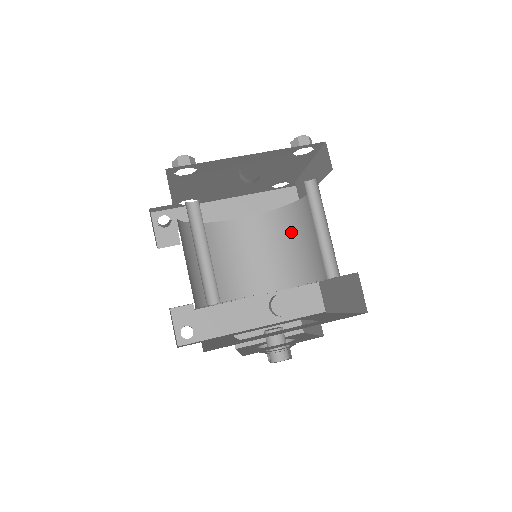
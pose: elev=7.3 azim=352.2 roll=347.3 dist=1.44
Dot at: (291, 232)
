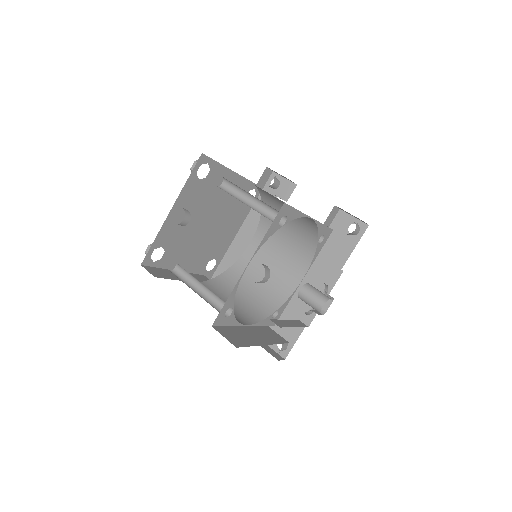
Dot at: occluded
